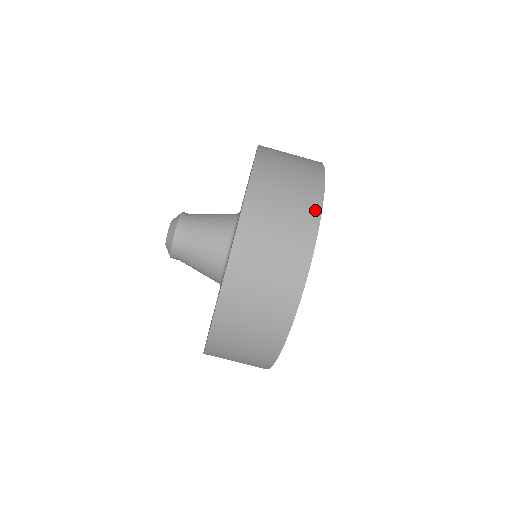
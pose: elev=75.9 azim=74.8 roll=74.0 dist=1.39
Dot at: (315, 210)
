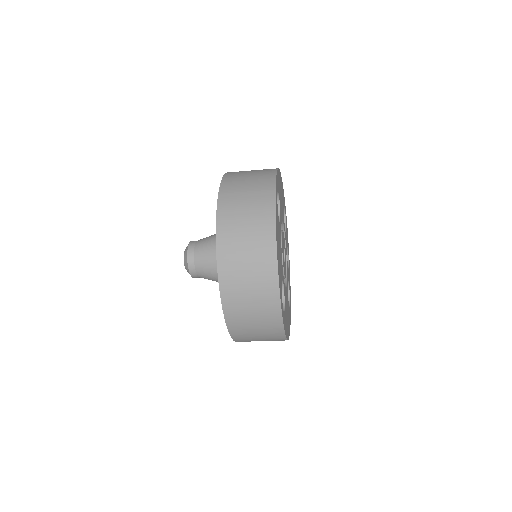
Dot at: (270, 207)
